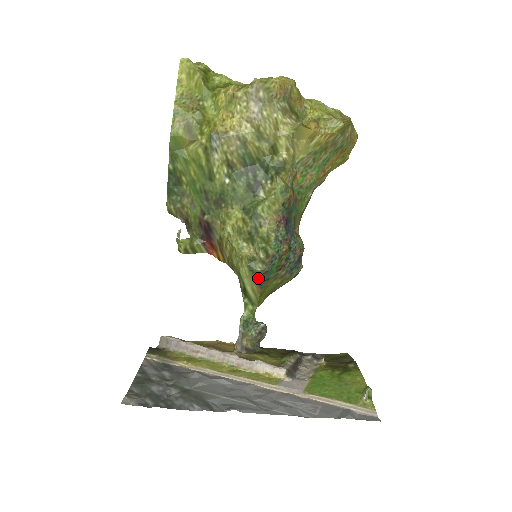
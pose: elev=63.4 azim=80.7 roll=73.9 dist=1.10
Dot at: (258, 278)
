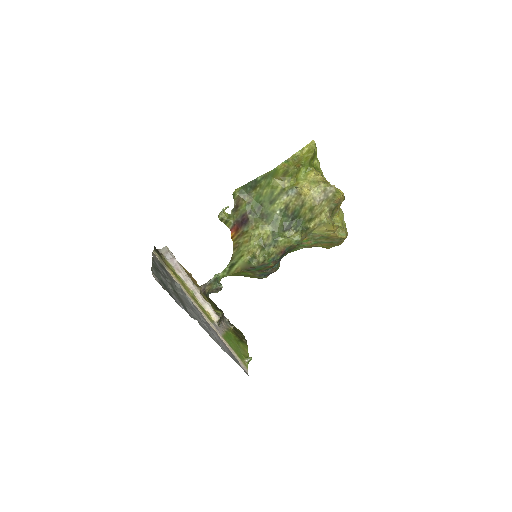
Dot at: (247, 266)
